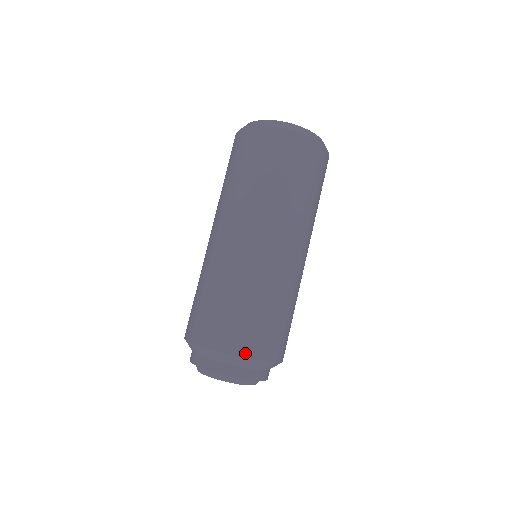
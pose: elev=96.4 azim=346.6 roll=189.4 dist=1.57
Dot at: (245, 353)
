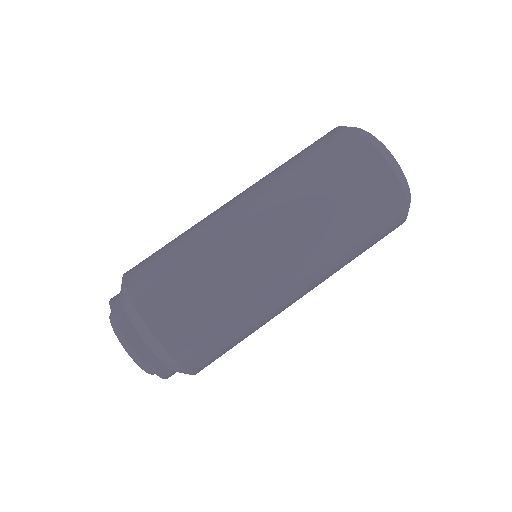
Dot at: (191, 368)
